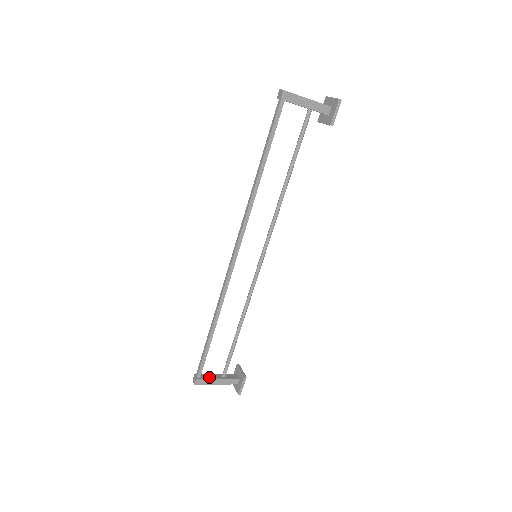
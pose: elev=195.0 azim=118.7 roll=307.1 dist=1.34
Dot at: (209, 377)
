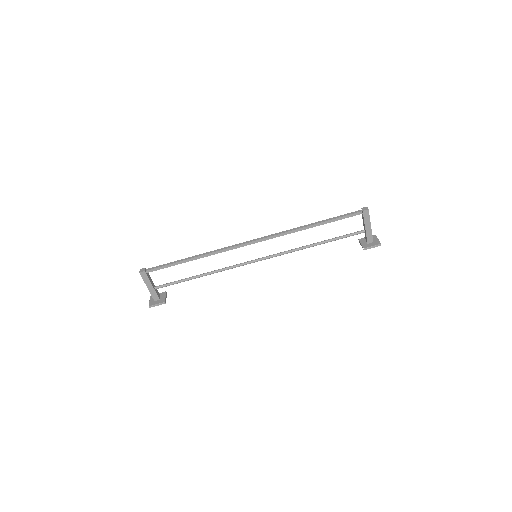
Dot at: (150, 279)
